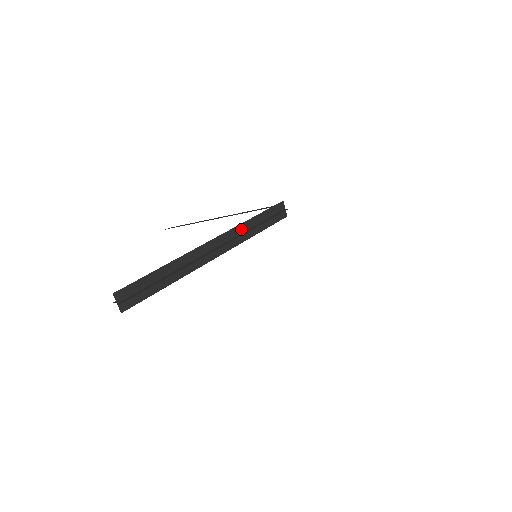
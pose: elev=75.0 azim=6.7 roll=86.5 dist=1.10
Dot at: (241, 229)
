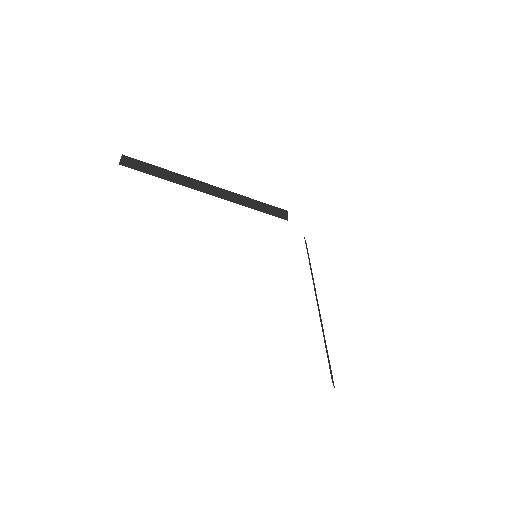
Dot at: (239, 197)
